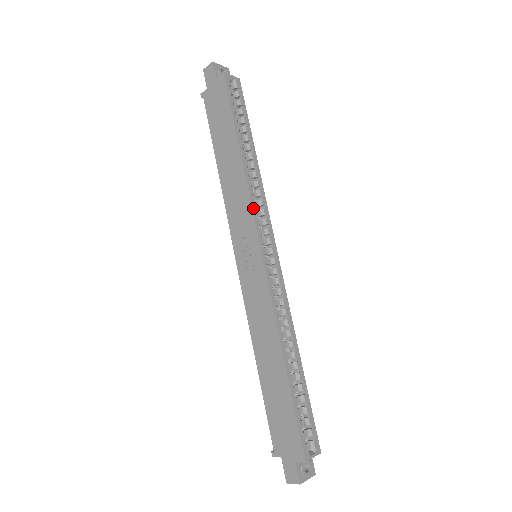
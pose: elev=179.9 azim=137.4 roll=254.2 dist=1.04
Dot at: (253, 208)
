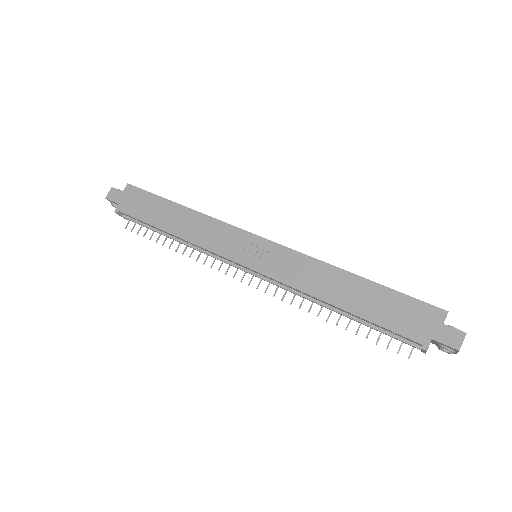
Dot at: (227, 223)
